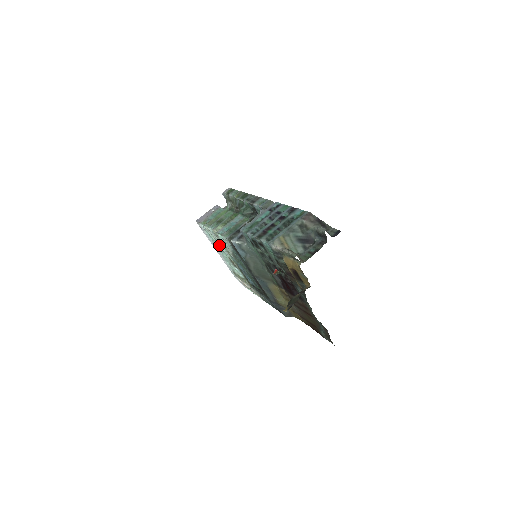
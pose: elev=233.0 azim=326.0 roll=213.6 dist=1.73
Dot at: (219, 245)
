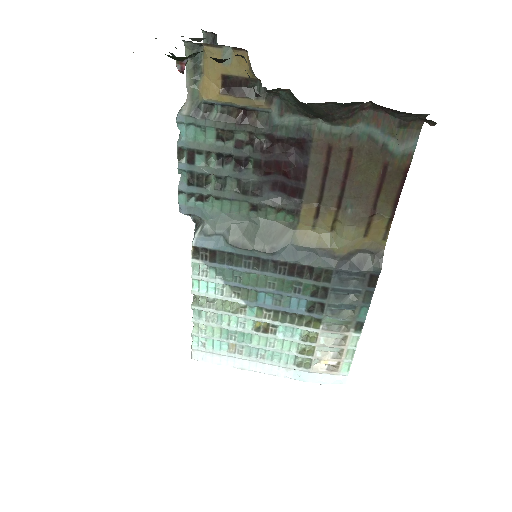
Dot at: (228, 330)
